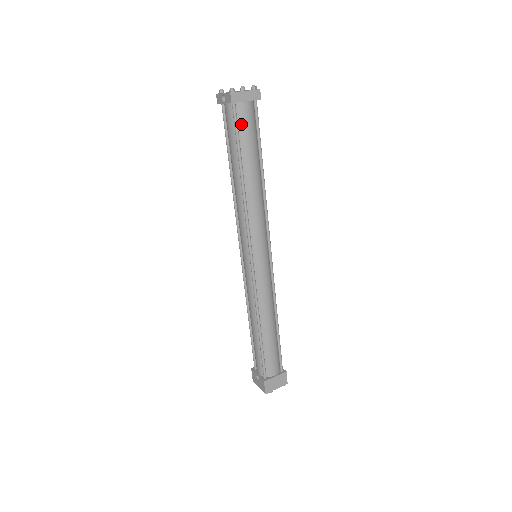
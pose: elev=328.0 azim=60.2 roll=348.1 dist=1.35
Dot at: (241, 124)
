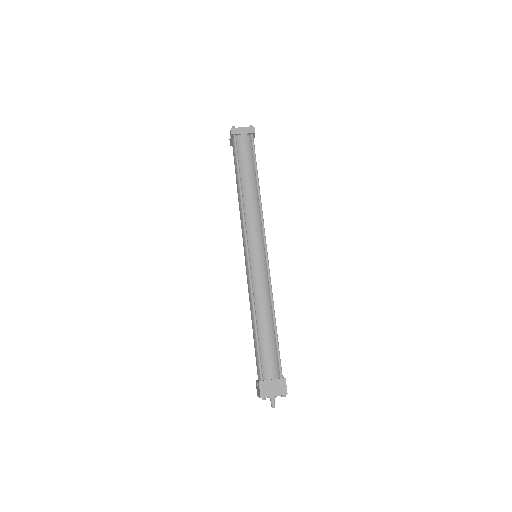
Dot at: (240, 149)
